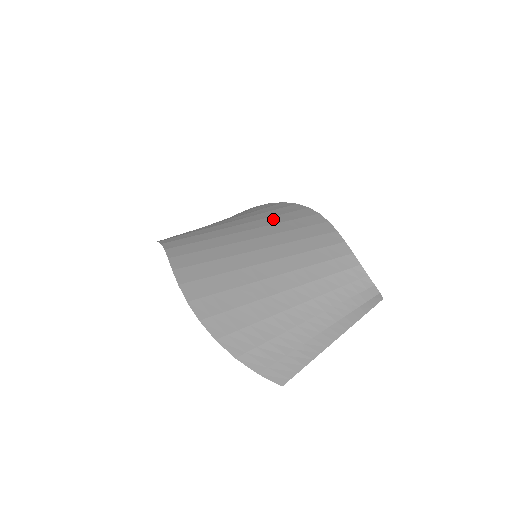
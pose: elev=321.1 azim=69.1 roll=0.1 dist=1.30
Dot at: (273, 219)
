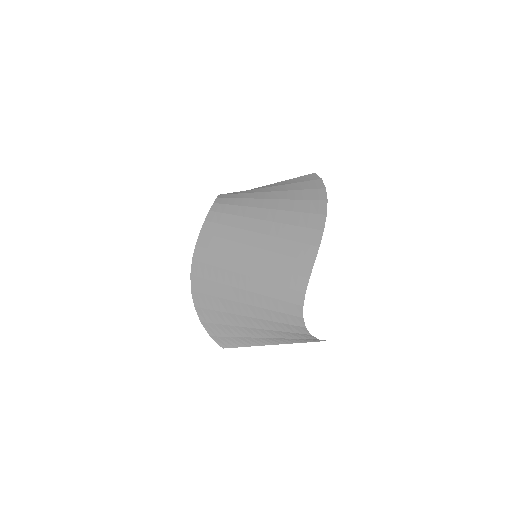
Dot at: (285, 230)
